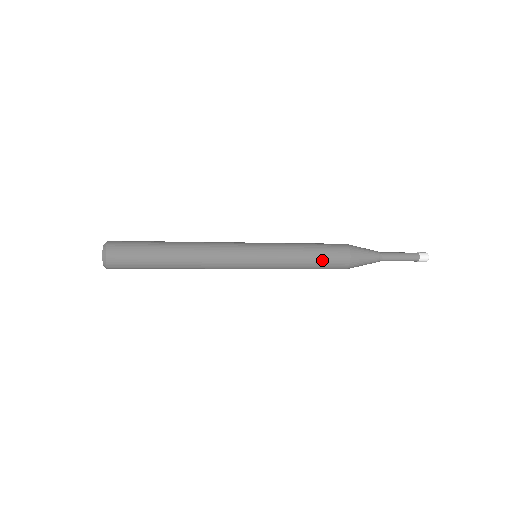
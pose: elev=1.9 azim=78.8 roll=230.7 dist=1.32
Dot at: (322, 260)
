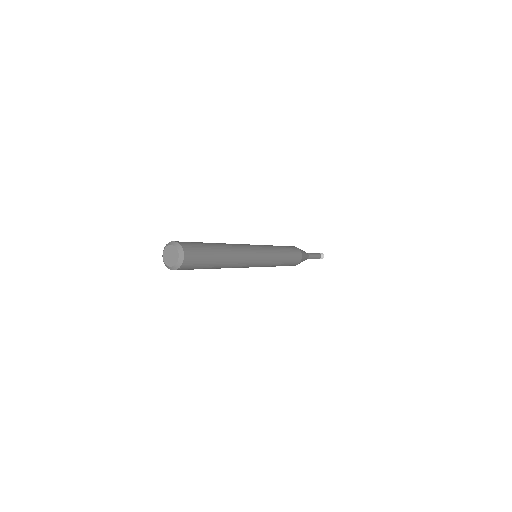
Dot at: (288, 264)
